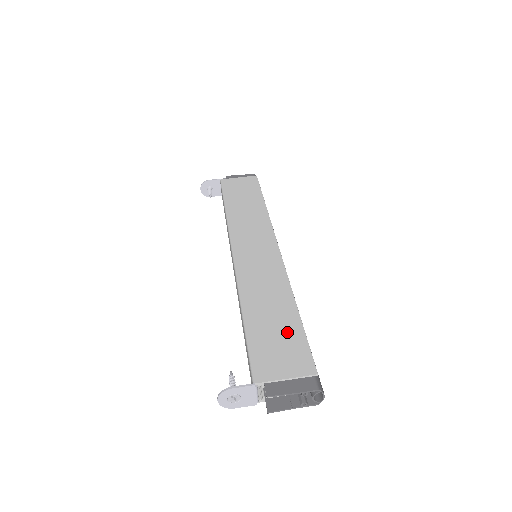
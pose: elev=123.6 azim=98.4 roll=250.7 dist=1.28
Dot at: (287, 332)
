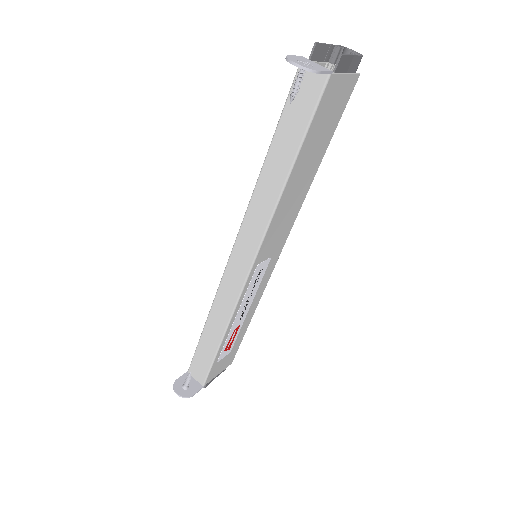
Dot at: occluded
